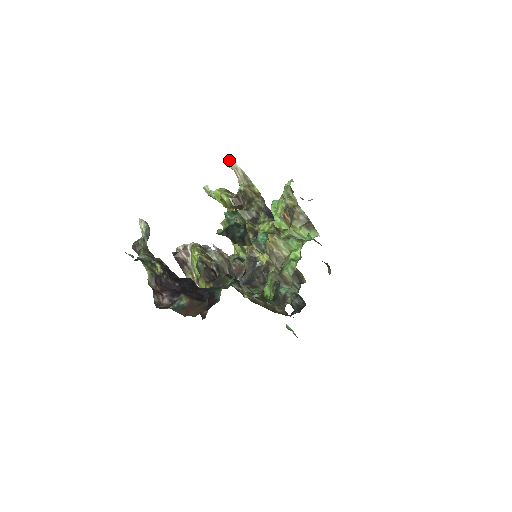
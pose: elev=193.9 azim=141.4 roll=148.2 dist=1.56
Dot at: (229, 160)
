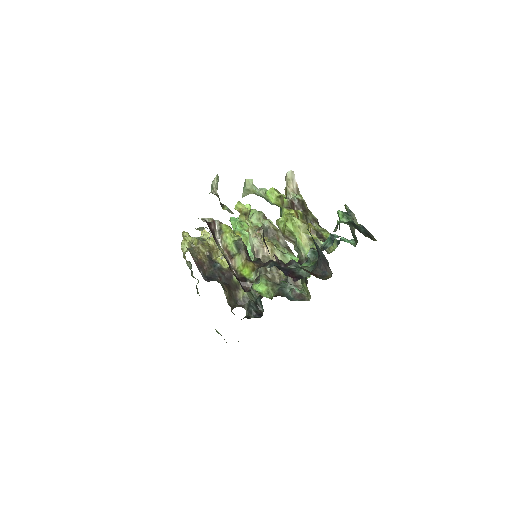
Dot at: (292, 171)
